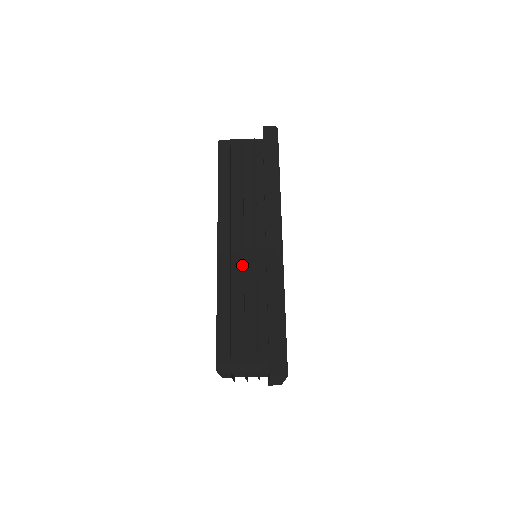
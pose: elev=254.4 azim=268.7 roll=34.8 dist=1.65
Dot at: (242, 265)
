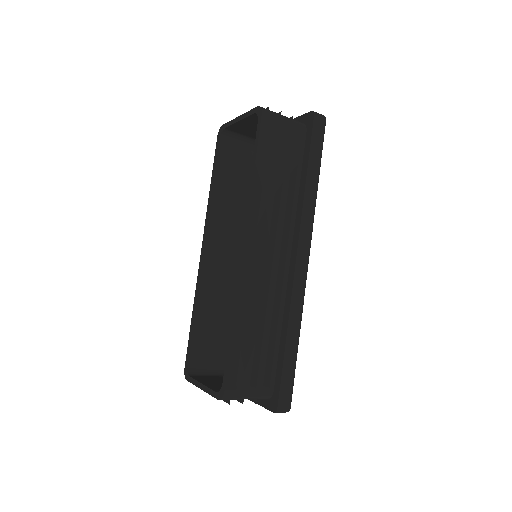
Dot at: (266, 283)
